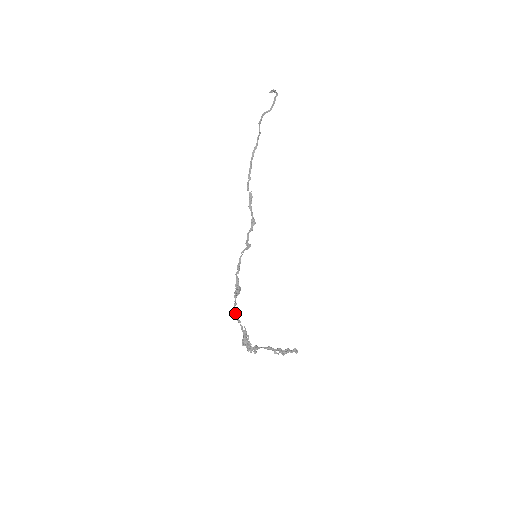
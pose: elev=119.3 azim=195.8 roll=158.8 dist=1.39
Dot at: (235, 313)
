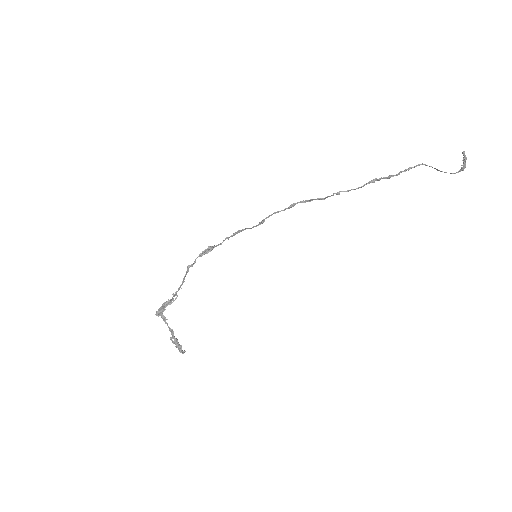
Dot at: (185, 276)
